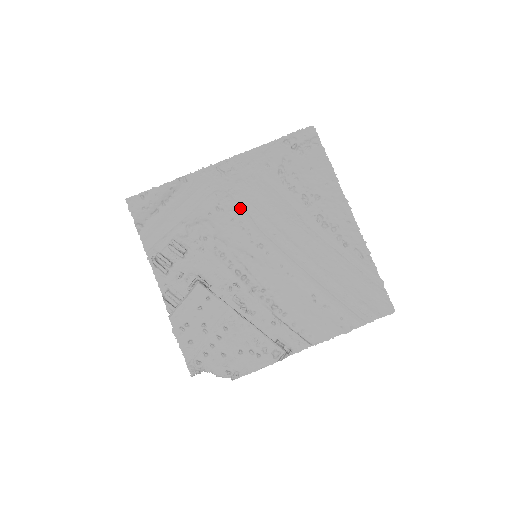
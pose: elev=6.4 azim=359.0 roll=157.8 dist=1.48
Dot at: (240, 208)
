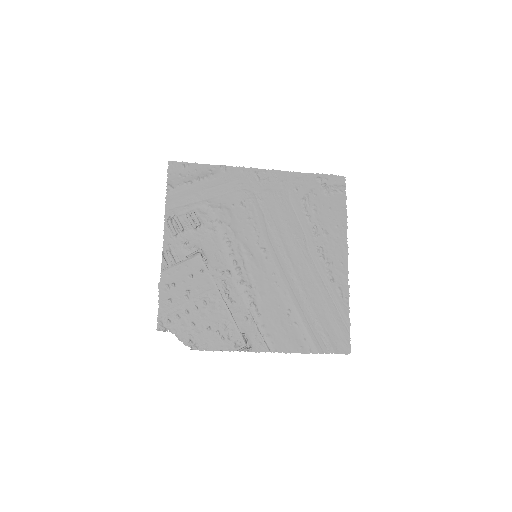
Dot at: (260, 212)
